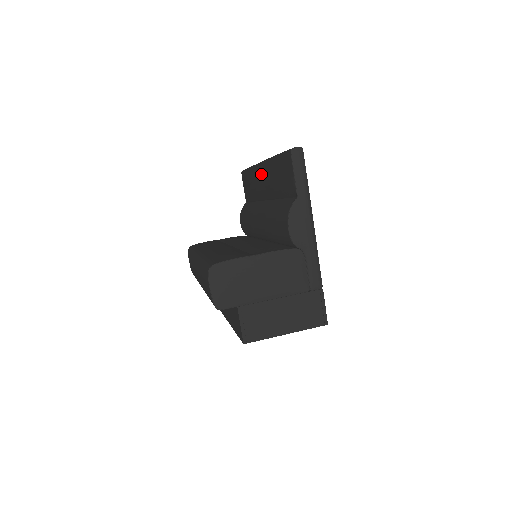
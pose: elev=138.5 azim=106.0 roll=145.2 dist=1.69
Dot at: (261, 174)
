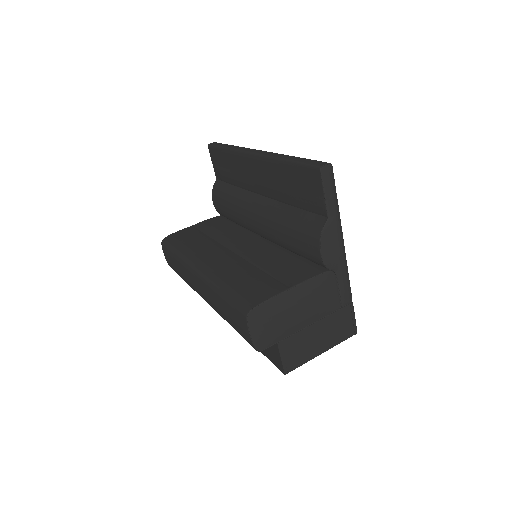
Dot at: (254, 167)
